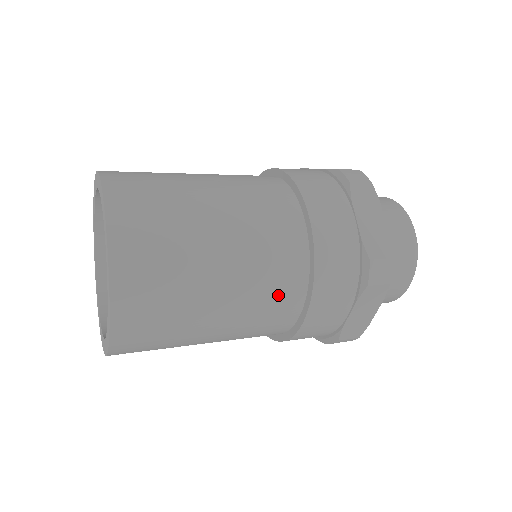
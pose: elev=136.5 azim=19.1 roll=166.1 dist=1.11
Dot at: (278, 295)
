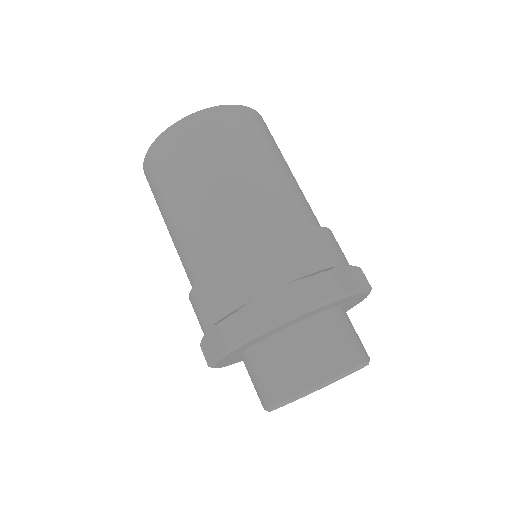
Dot at: (261, 216)
